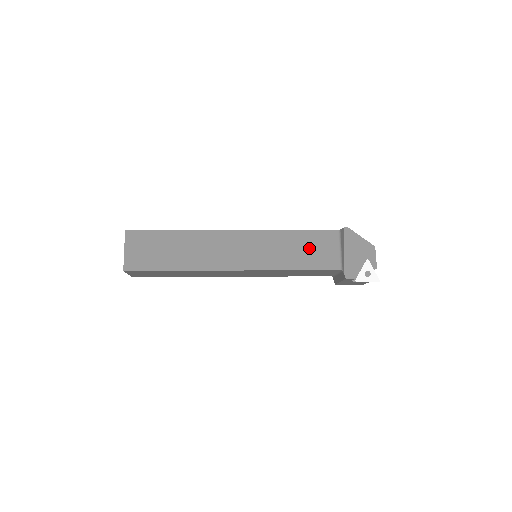
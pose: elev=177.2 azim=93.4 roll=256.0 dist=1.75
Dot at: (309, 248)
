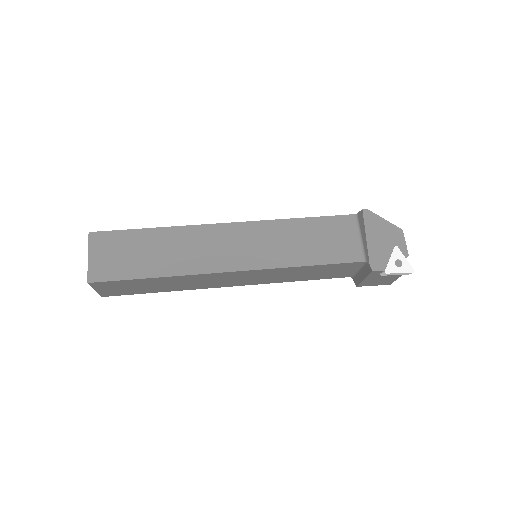
Dot at: (322, 238)
